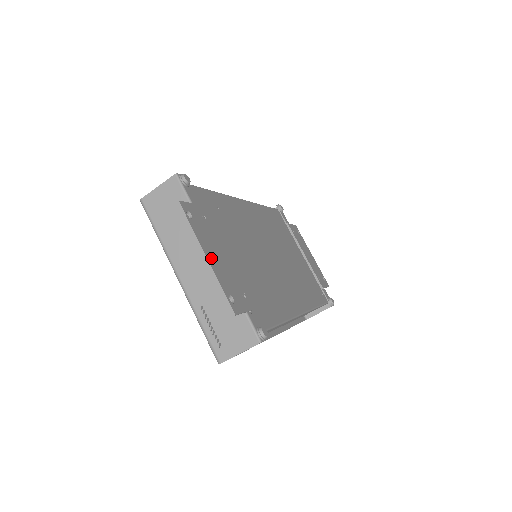
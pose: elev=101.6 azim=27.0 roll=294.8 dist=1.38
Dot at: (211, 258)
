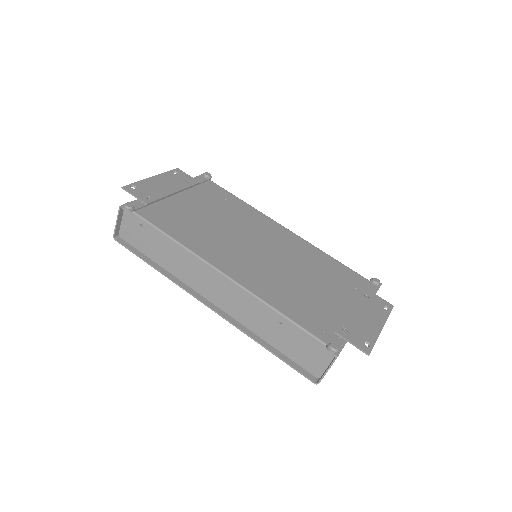
Dot at: (155, 180)
